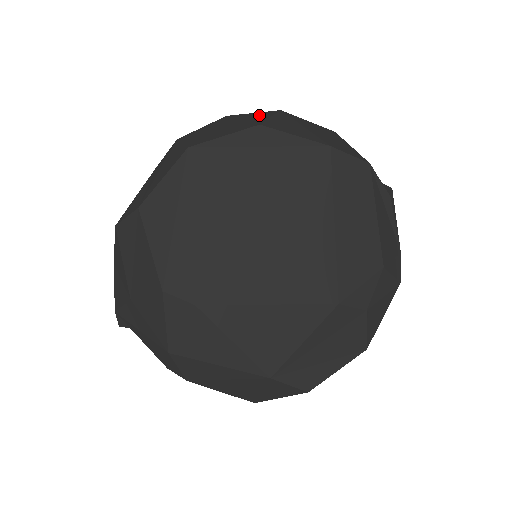
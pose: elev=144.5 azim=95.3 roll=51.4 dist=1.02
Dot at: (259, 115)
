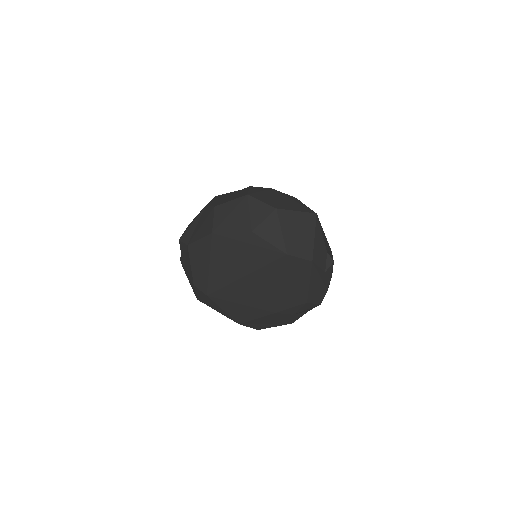
Dot at: (261, 211)
